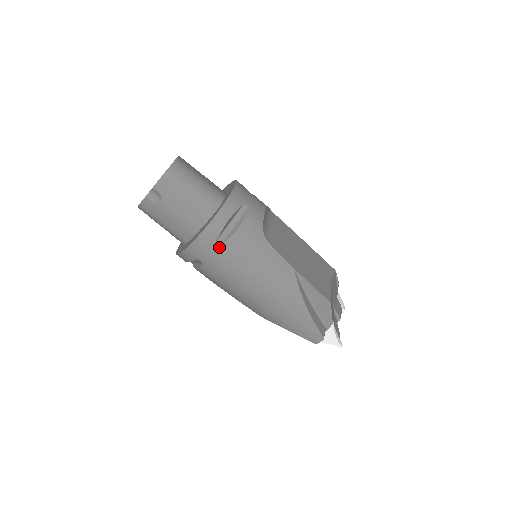
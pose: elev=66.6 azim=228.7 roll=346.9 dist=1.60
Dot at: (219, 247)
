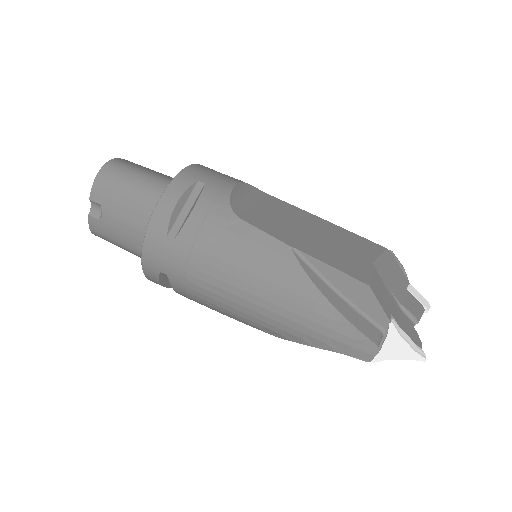
Dot at: (173, 244)
